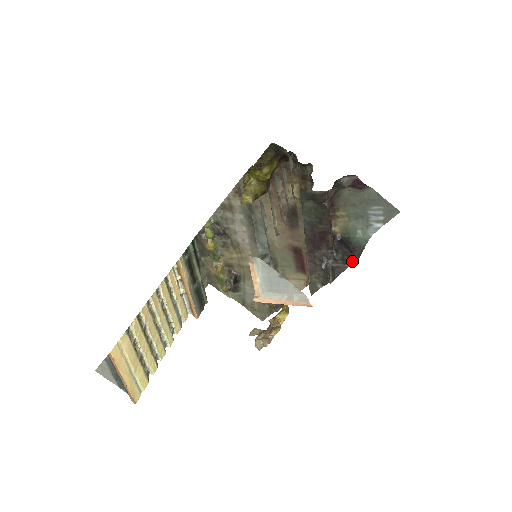
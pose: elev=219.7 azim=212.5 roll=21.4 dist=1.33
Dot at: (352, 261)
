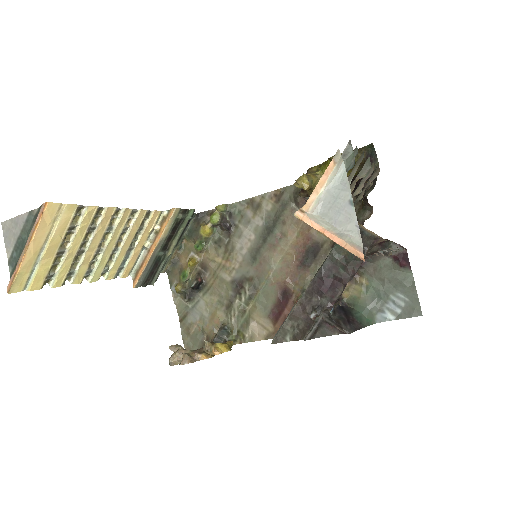
Dot at: (347, 328)
